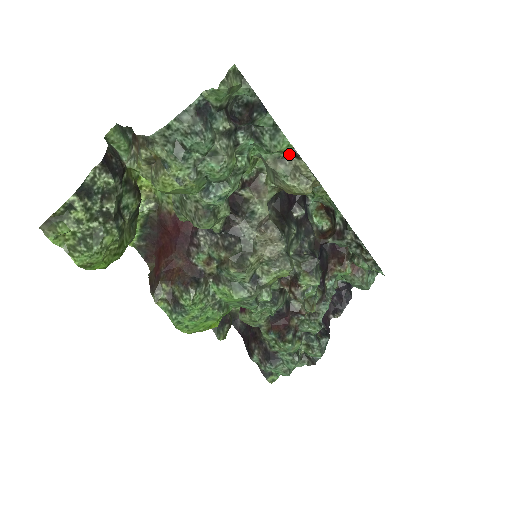
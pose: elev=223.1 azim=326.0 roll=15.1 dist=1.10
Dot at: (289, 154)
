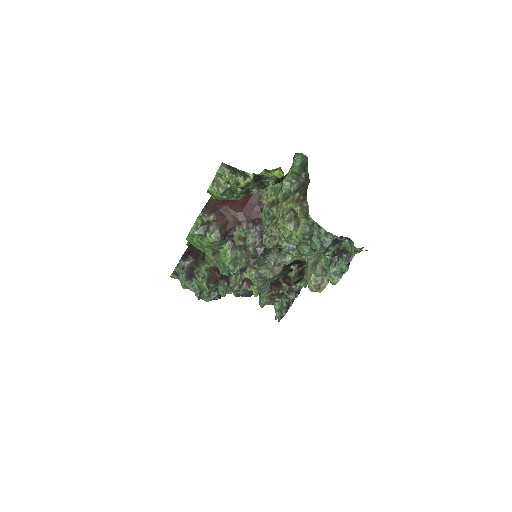
Dot at: occluded
